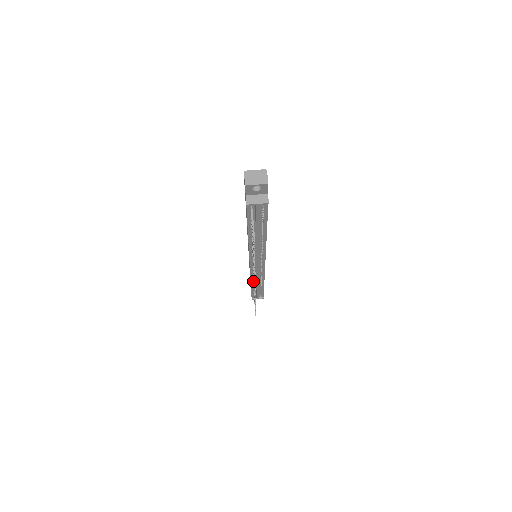
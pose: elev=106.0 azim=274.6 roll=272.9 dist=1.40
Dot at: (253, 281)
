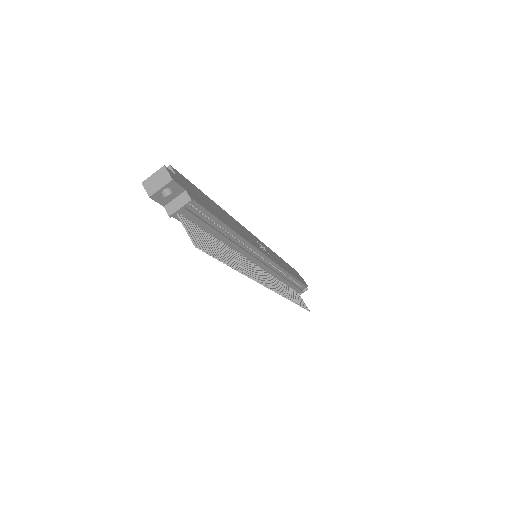
Dot at: occluded
